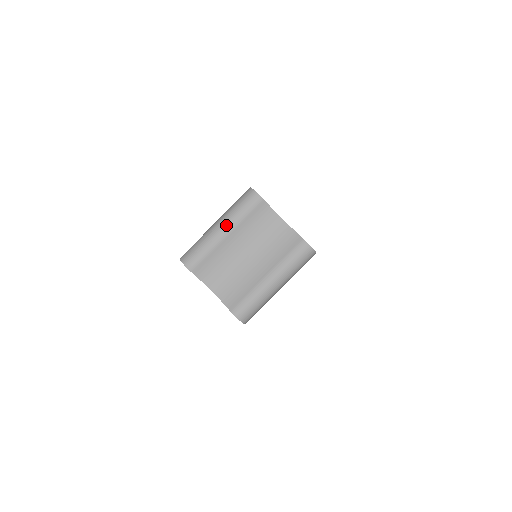
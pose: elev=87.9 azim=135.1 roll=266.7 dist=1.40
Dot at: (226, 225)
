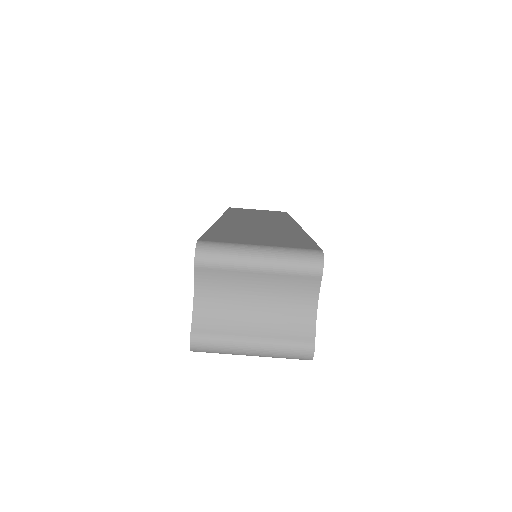
Dot at: (268, 262)
